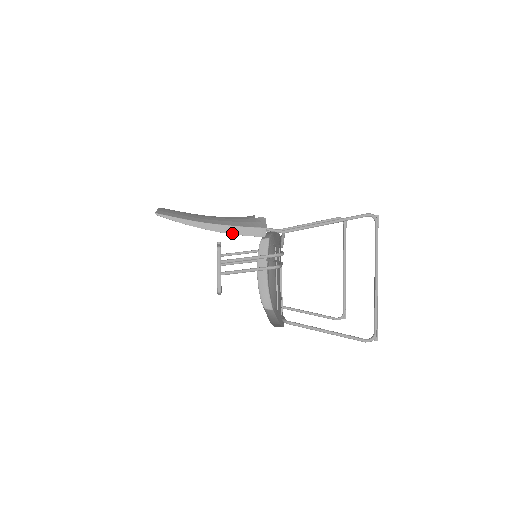
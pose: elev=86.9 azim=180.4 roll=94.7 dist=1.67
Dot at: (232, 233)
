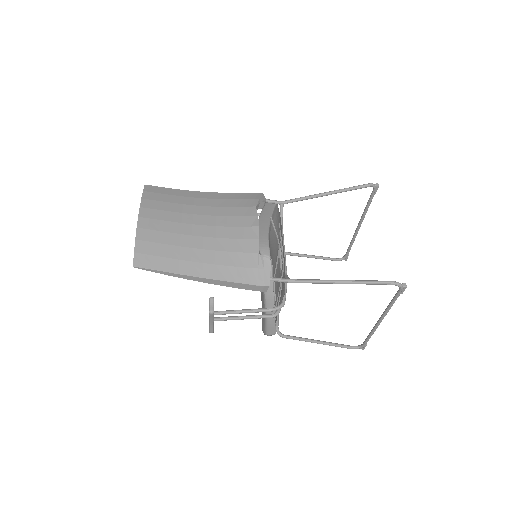
Dot at: (228, 286)
